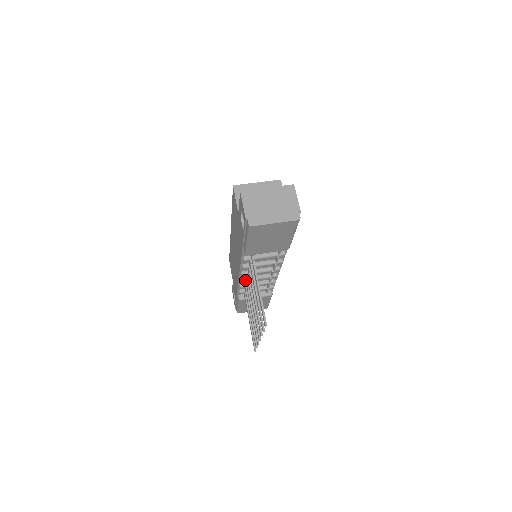
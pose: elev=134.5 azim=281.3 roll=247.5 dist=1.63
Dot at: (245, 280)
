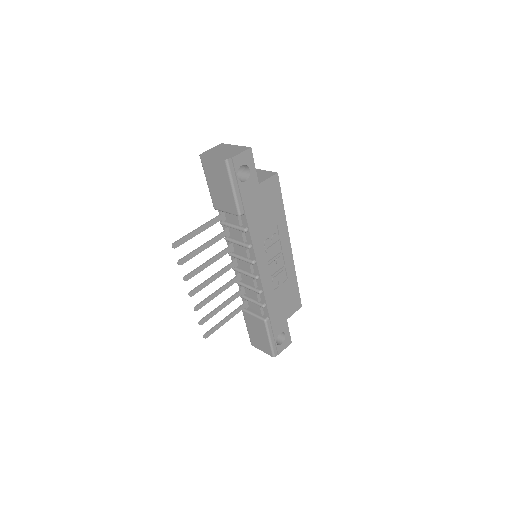
Dot at: (235, 268)
